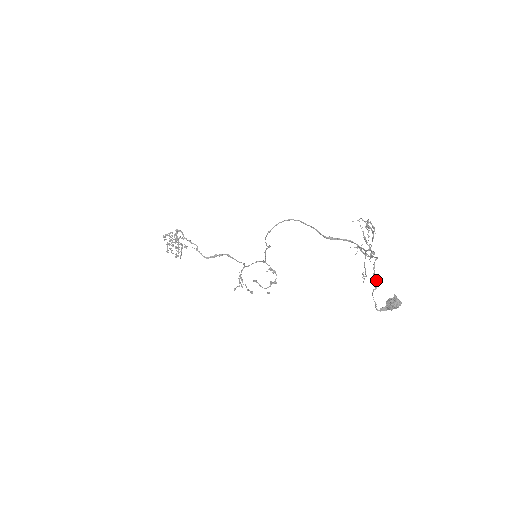
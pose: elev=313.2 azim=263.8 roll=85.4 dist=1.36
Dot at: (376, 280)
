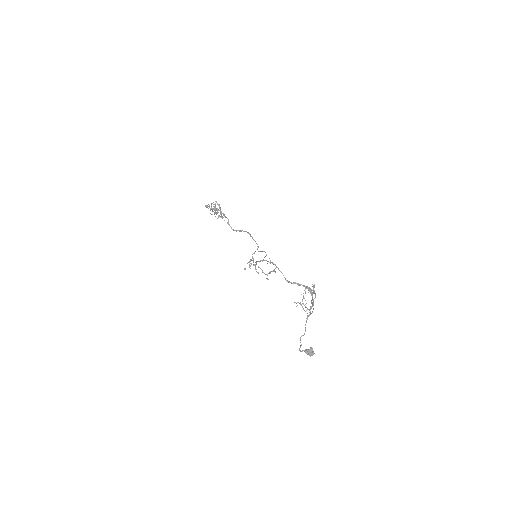
Dot at: (305, 330)
